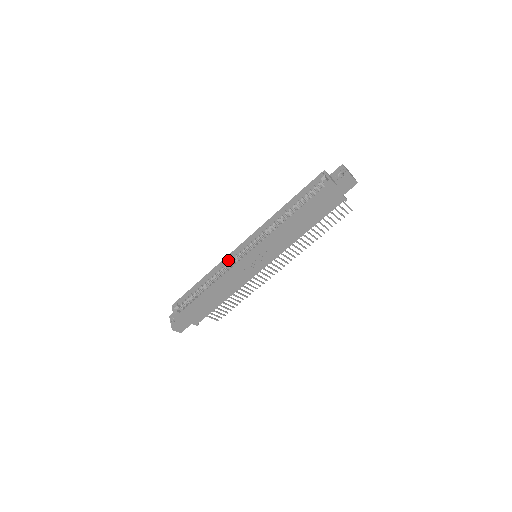
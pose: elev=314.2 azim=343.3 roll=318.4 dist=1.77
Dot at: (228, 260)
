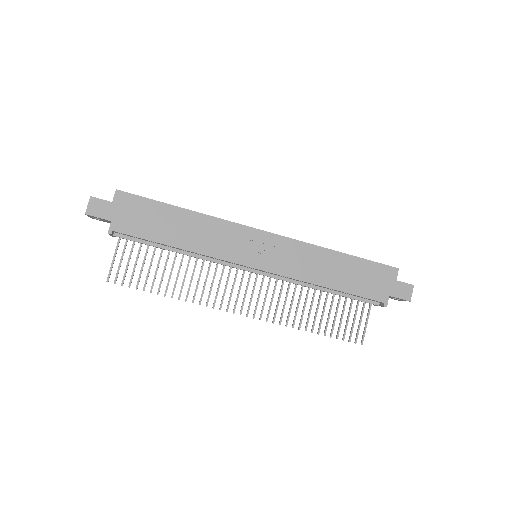
Dot at: occluded
